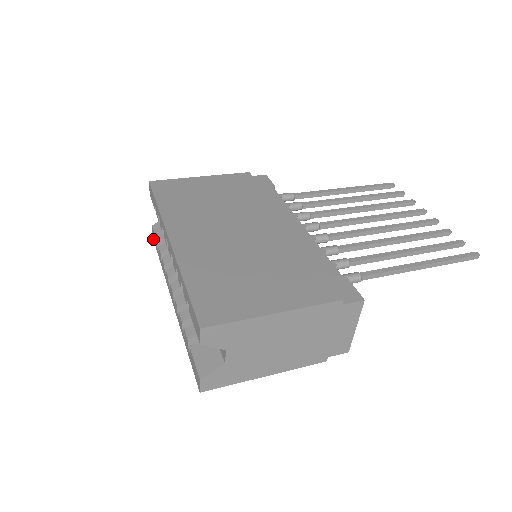
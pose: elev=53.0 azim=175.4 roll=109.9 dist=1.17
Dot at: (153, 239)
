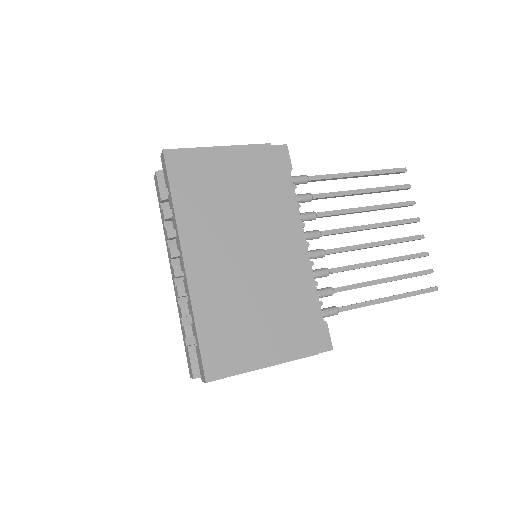
Dot at: occluded
